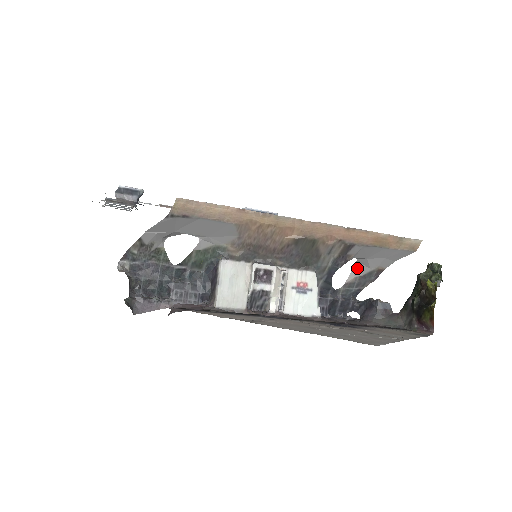
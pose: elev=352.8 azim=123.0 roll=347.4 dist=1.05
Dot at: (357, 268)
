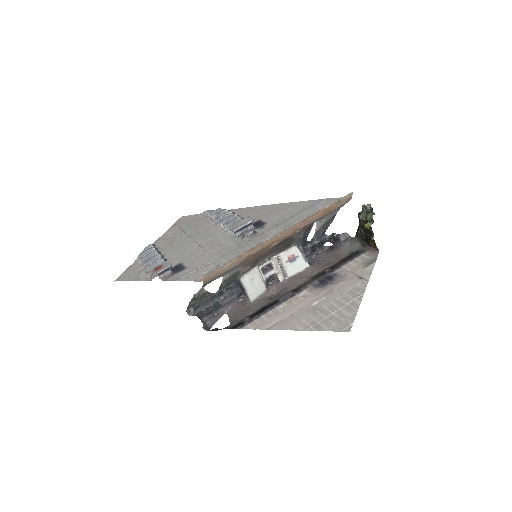
Dot at: (319, 222)
